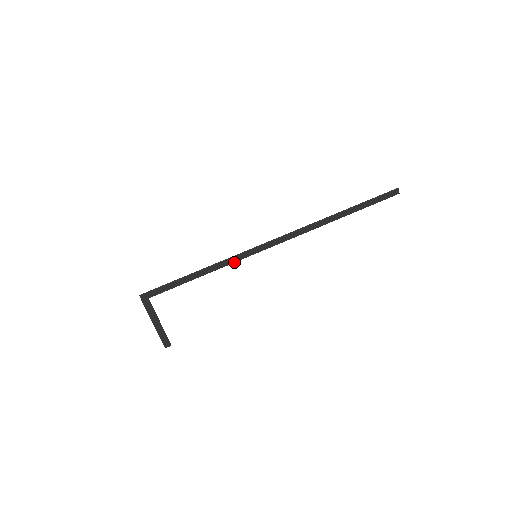
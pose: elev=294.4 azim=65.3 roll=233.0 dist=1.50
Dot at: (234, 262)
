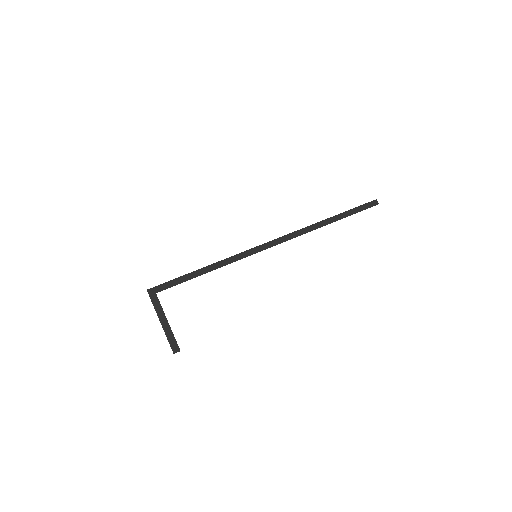
Dot at: occluded
